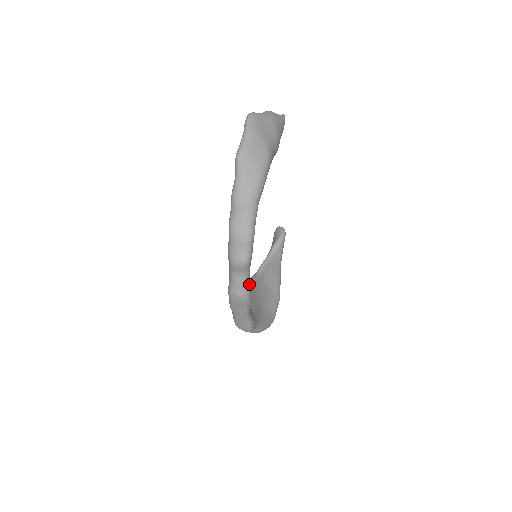
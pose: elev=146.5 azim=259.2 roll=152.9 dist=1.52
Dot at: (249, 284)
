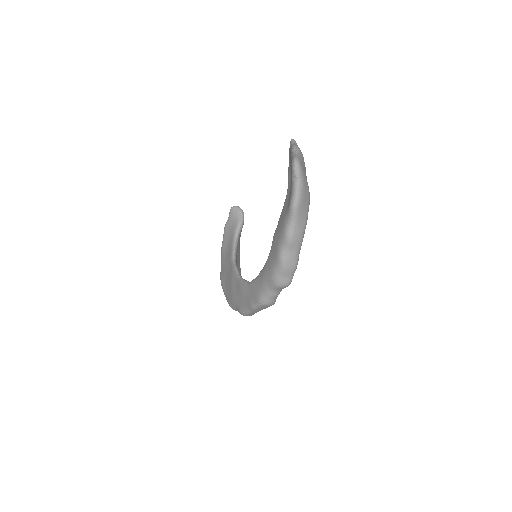
Dot at: occluded
